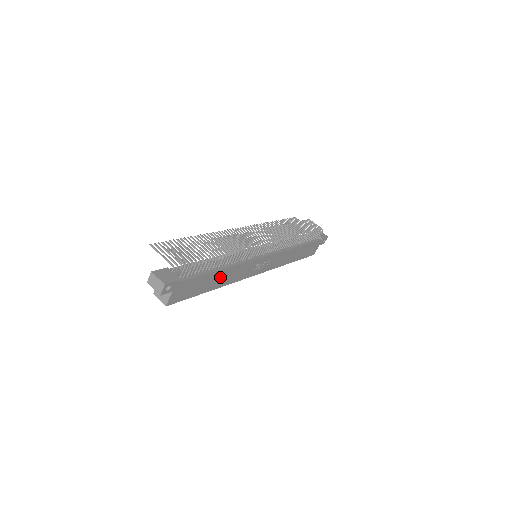
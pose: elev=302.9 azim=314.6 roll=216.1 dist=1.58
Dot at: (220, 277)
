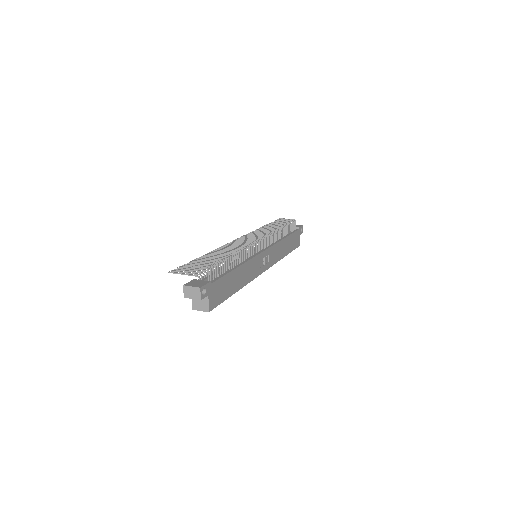
Dot at: (238, 276)
